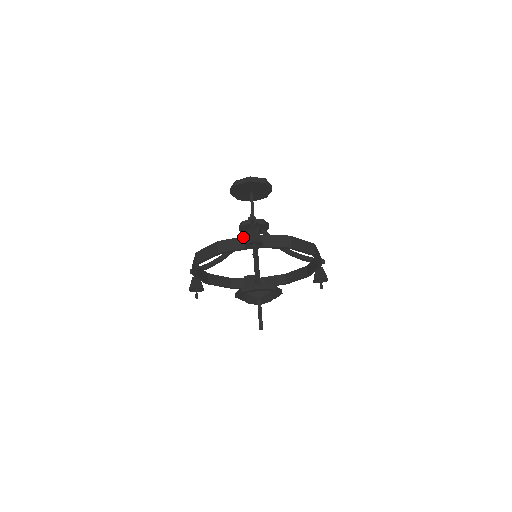
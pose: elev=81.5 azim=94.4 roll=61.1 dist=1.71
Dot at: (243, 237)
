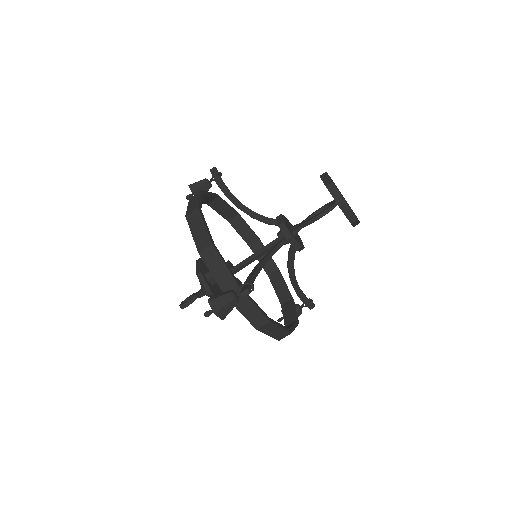
Dot at: (231, 275)
